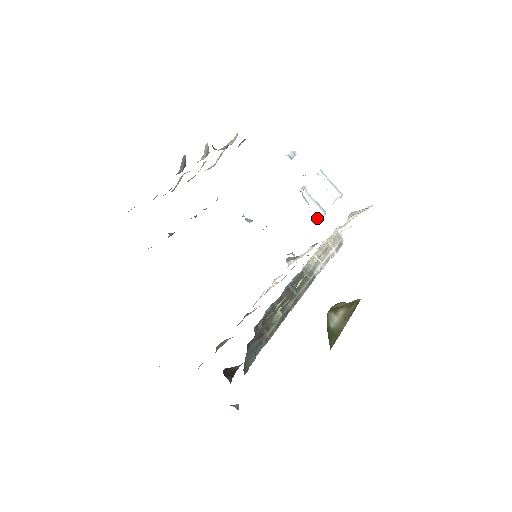
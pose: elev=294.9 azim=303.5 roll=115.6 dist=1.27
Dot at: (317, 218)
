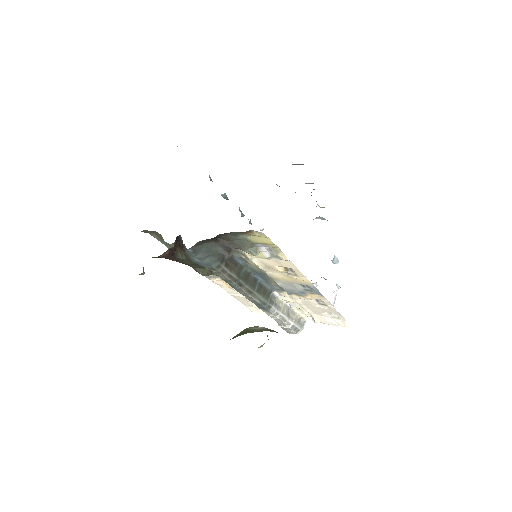
Dot at: occluded
